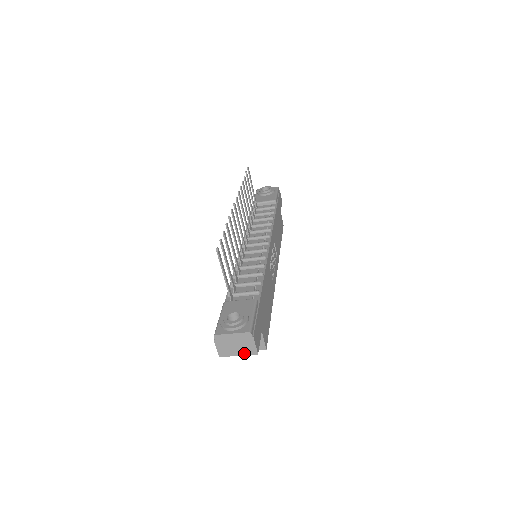
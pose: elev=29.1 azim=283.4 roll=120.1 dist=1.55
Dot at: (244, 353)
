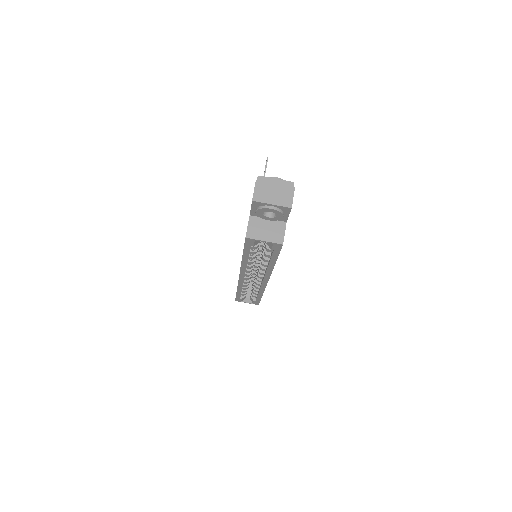
Dot at: (279, 203)
